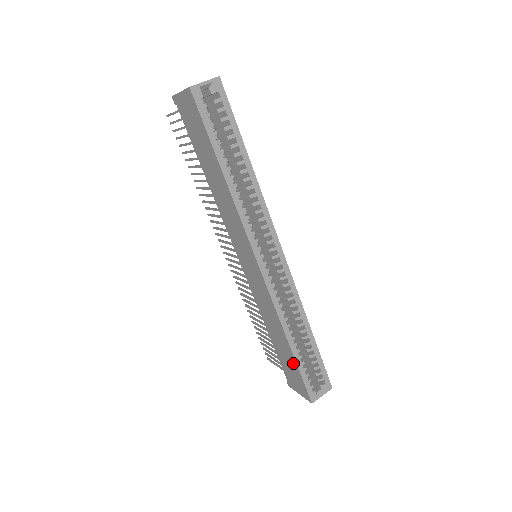
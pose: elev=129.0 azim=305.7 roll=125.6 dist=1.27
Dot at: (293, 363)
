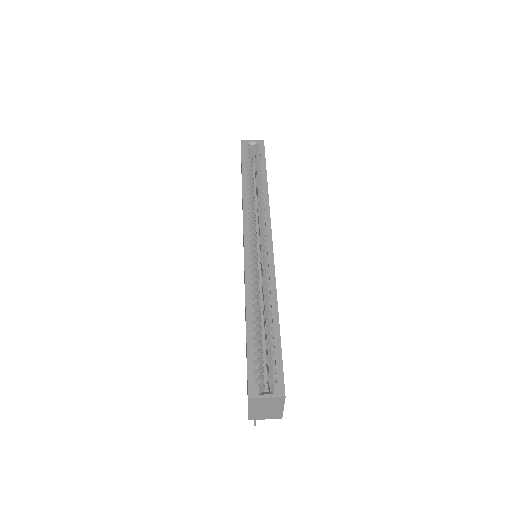
Dot at: (246, 344)
